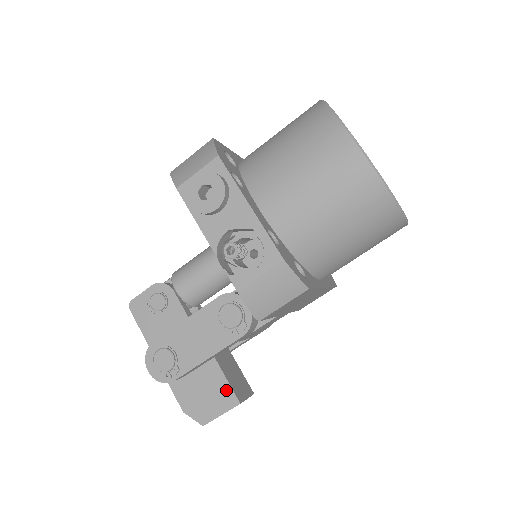
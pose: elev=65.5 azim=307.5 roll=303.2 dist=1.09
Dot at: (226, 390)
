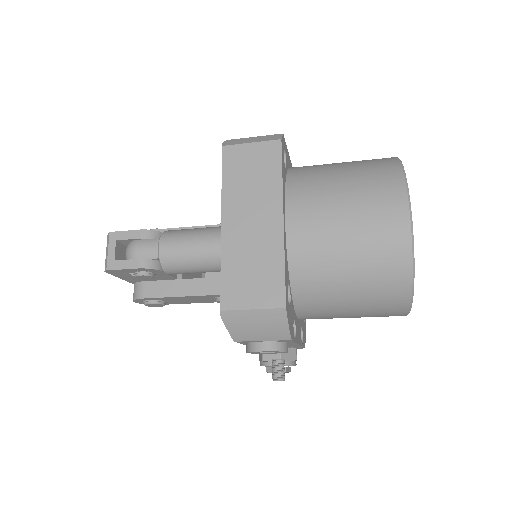
Dot at: occluded
